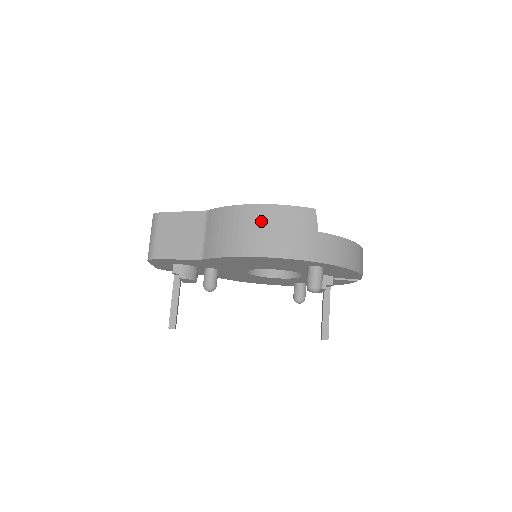
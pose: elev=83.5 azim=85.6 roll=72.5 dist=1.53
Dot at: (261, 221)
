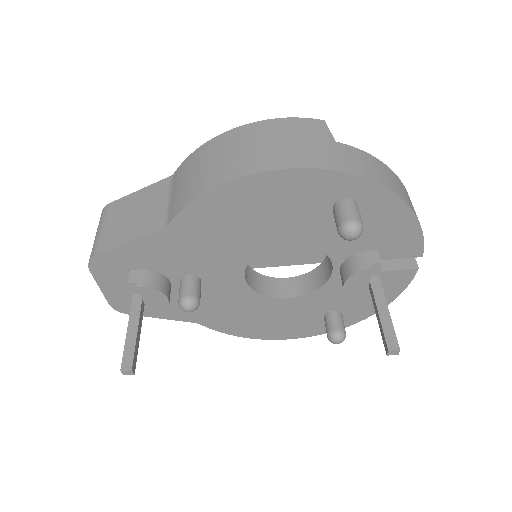
Dot at: (246, 140)
